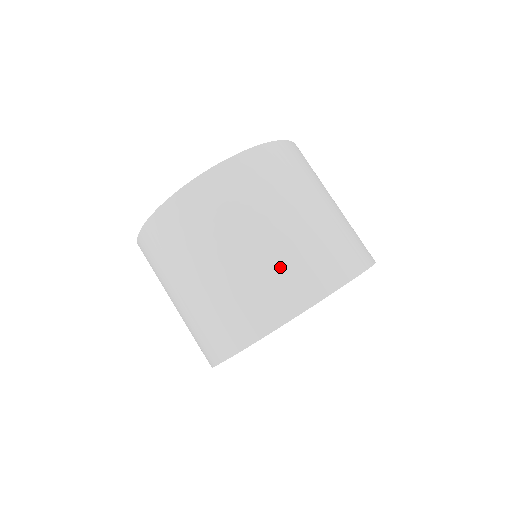
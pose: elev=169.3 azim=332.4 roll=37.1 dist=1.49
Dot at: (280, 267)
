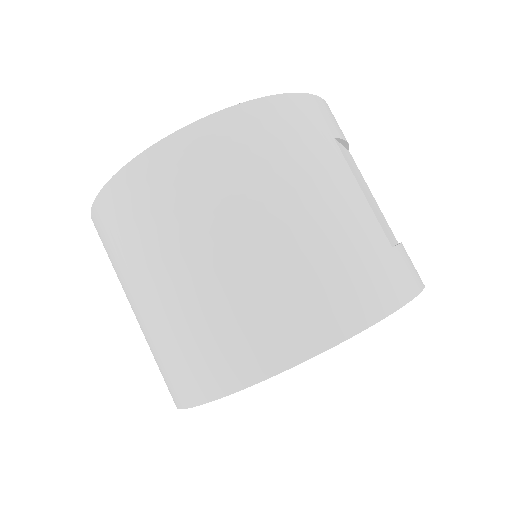
Dot at: (193, 329)
